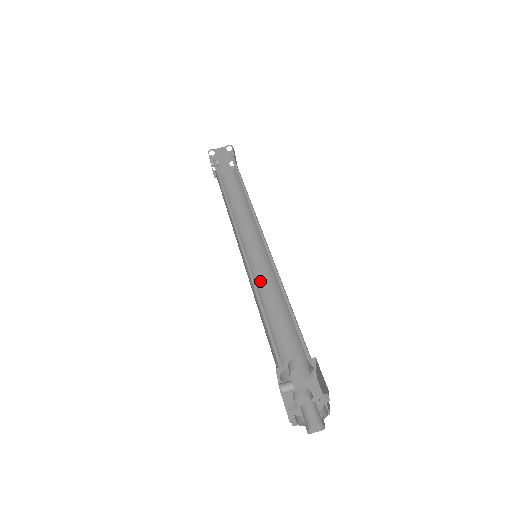
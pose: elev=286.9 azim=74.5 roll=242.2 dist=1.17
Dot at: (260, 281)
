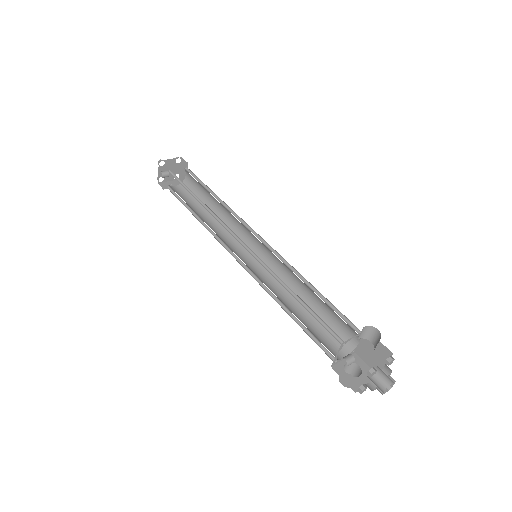
Dot at: (264, 279)
